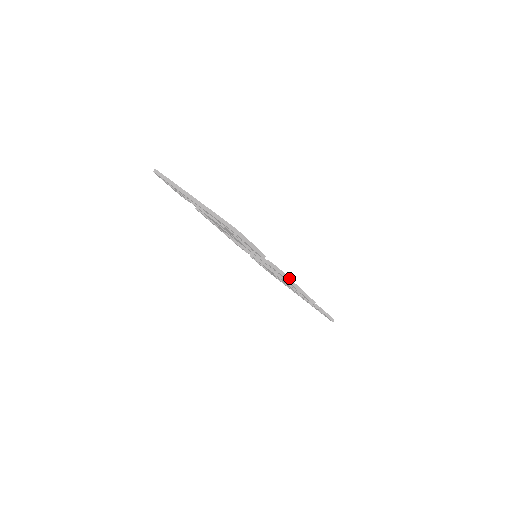
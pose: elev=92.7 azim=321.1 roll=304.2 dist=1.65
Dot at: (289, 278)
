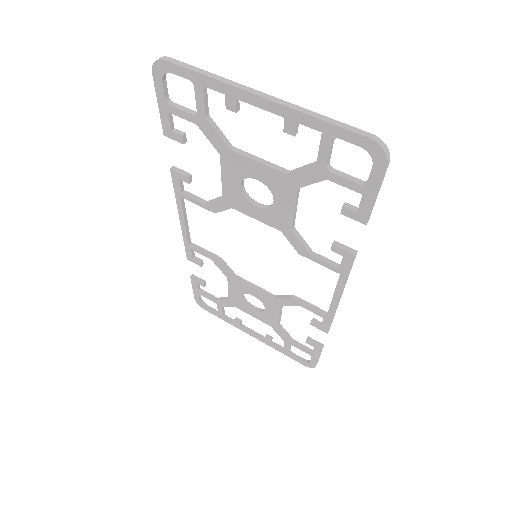
Dot at: (348, 276)
